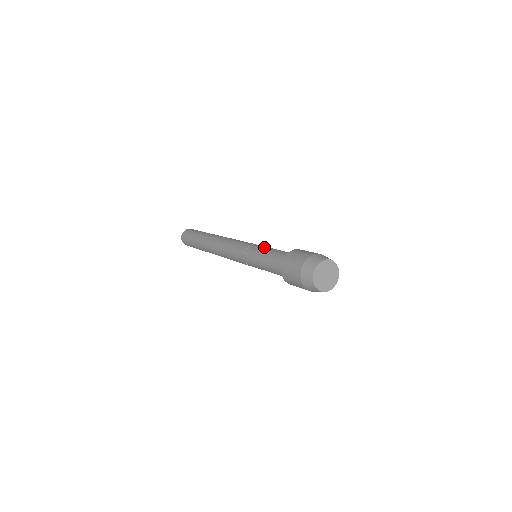
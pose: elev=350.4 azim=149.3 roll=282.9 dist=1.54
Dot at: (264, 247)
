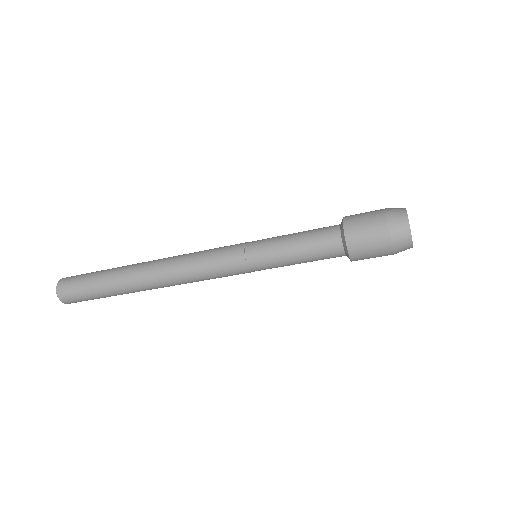
Dot at: occluded
